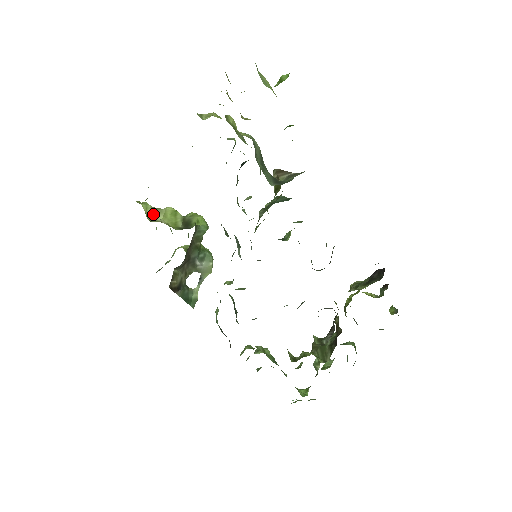
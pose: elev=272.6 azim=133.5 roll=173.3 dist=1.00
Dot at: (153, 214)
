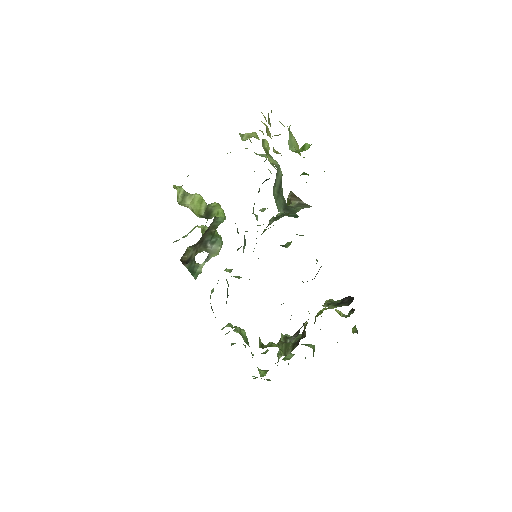
Dot at: (183, 198)
